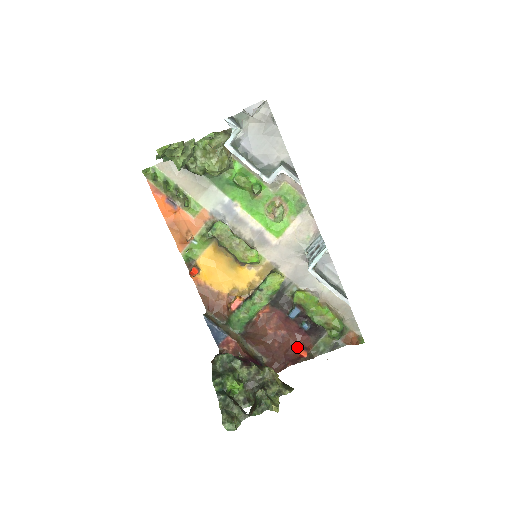
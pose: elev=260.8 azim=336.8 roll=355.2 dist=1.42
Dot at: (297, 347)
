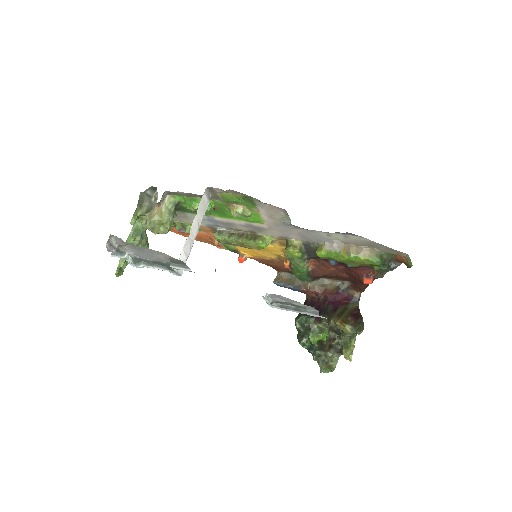
Dot at: (359, 278)
